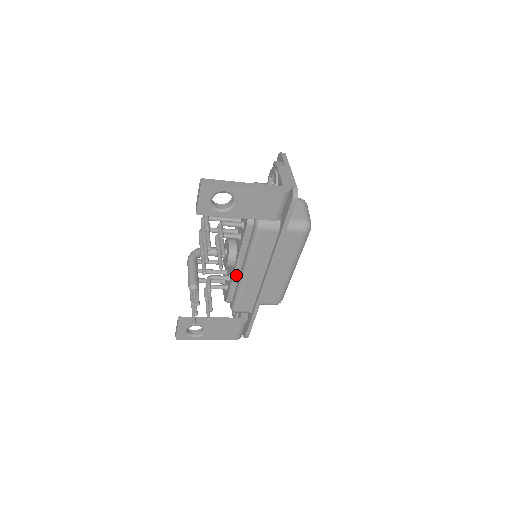
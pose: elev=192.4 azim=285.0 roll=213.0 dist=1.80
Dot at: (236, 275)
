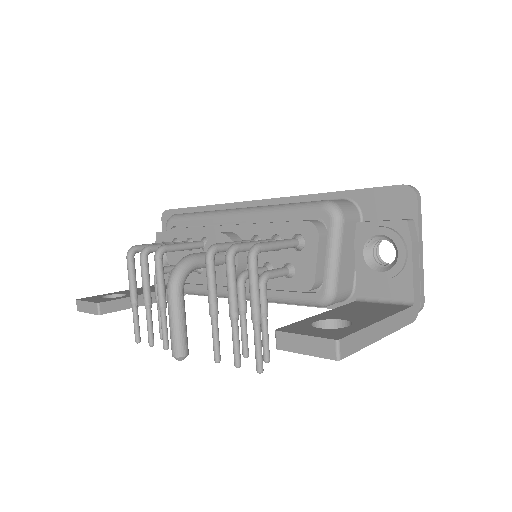
Dot at: (221, 284)
